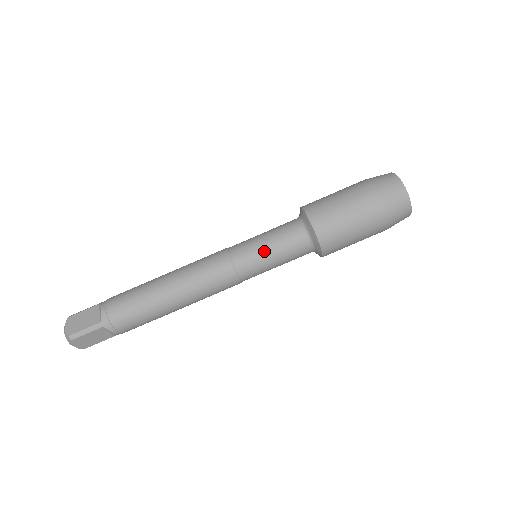
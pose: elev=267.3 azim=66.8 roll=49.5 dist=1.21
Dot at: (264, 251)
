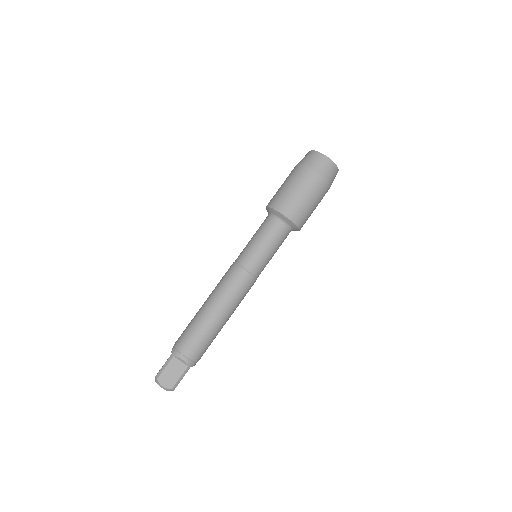
Dot at: (268, 254)
